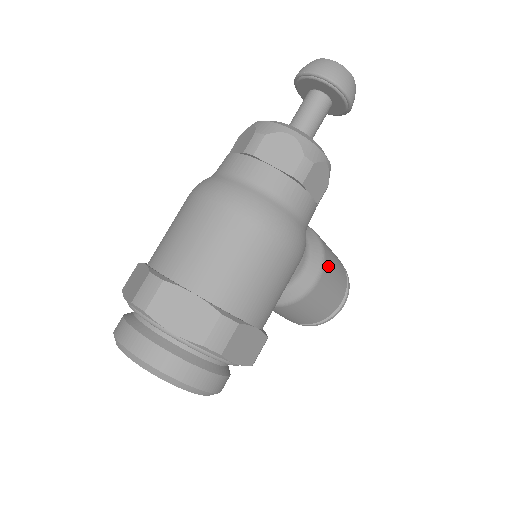
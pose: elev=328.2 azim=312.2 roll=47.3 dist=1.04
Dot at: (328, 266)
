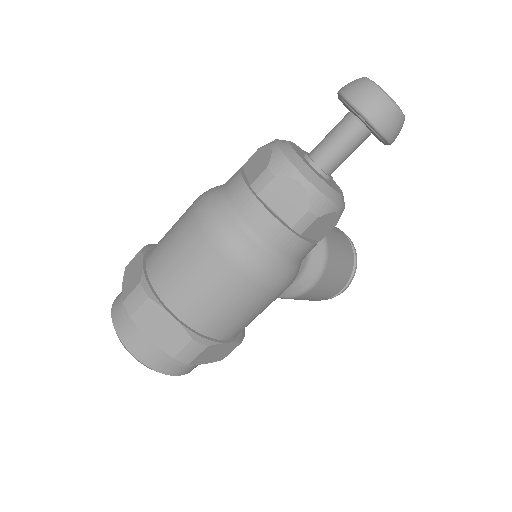
Dot at: (327, 274)
